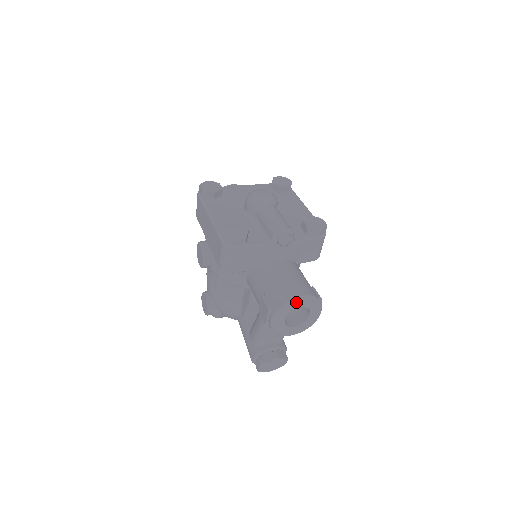
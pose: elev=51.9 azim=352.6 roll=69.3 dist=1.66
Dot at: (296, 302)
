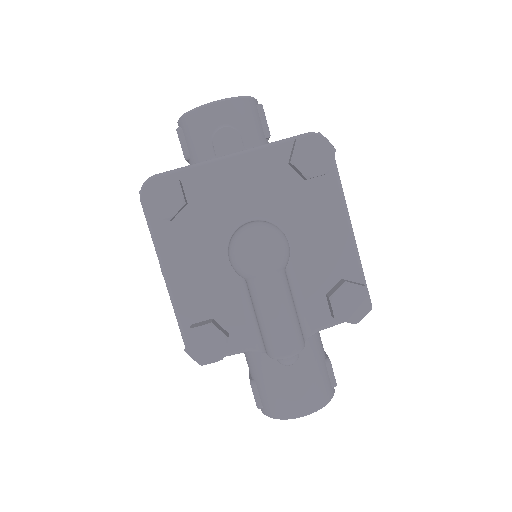
Dot at: (294, 415)
